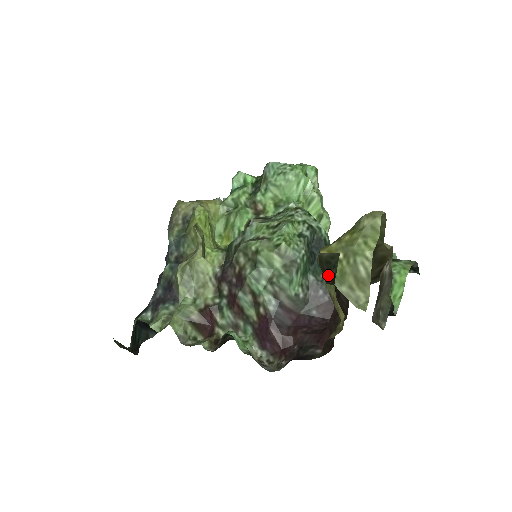
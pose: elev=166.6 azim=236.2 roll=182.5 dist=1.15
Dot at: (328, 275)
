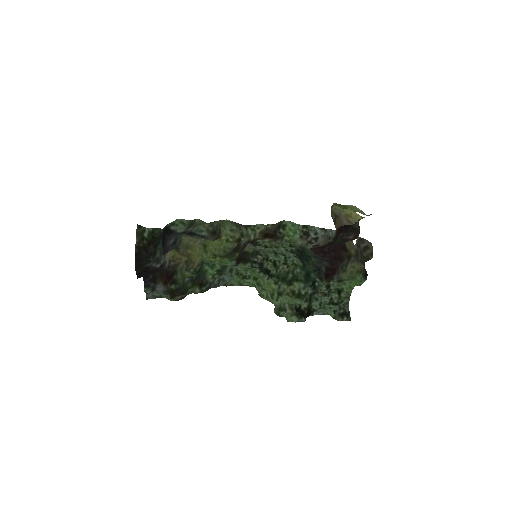
Dot at: occluded
